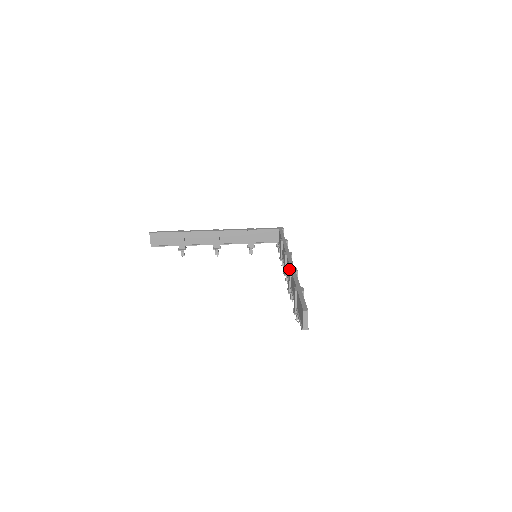
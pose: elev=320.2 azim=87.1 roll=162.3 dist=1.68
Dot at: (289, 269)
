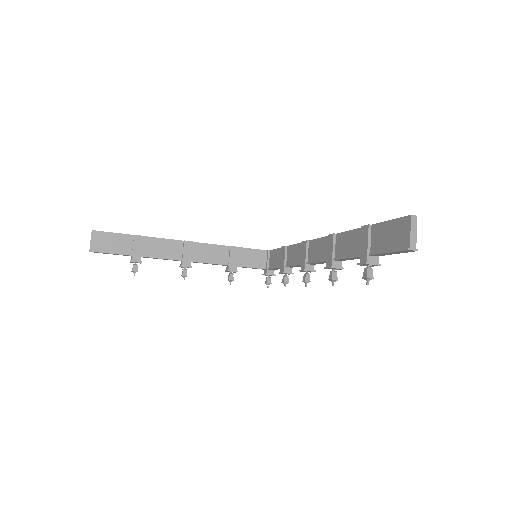
Dot at: (330, 234)
